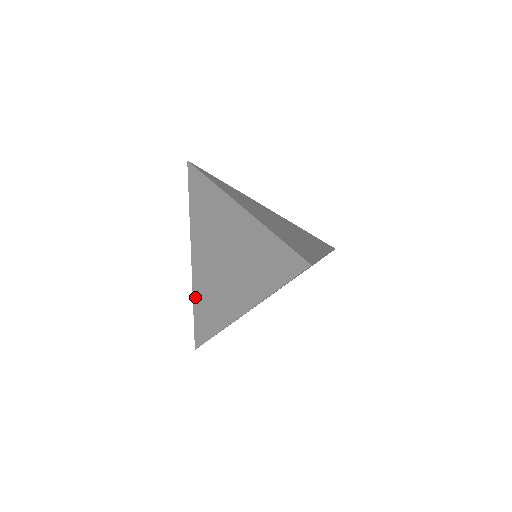
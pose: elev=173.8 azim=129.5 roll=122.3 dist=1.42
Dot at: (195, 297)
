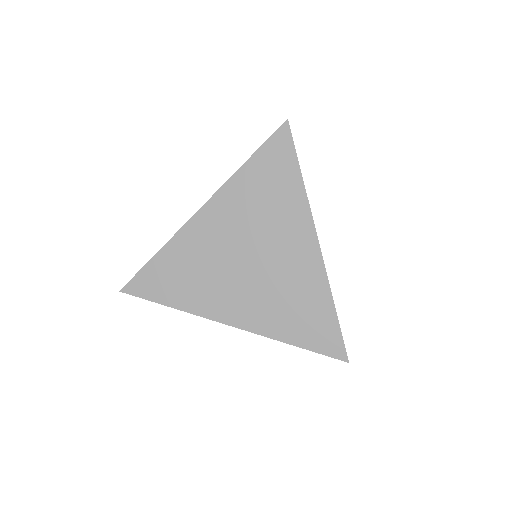
Dot at: (169, 248)
